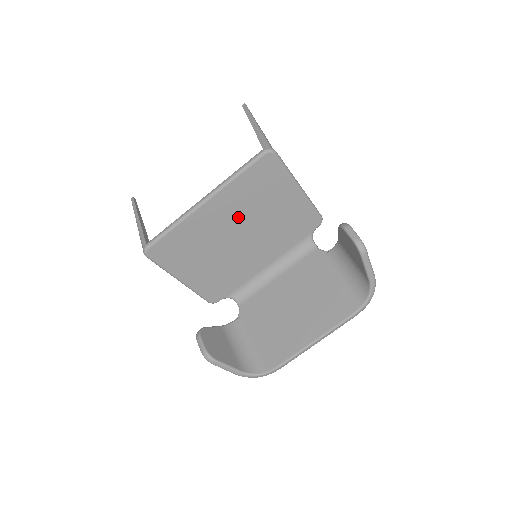
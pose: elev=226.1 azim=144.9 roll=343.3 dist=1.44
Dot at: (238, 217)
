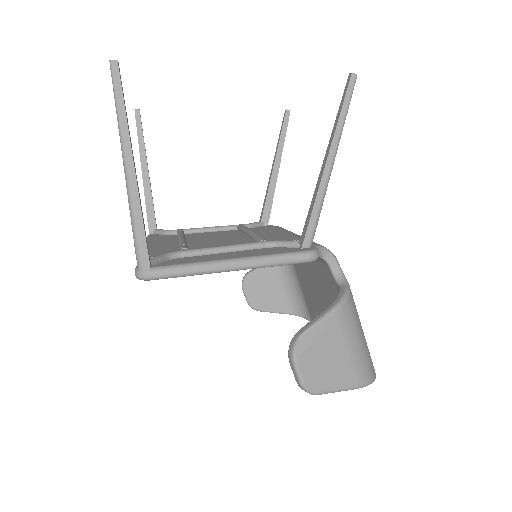
Dot at: occluded
